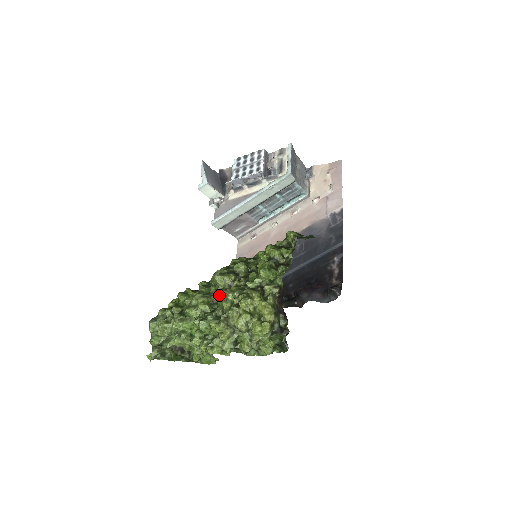
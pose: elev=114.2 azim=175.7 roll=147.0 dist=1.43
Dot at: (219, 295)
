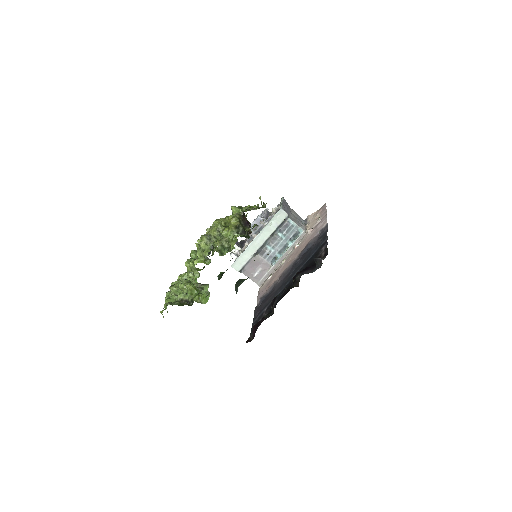
Dot at: occluded
